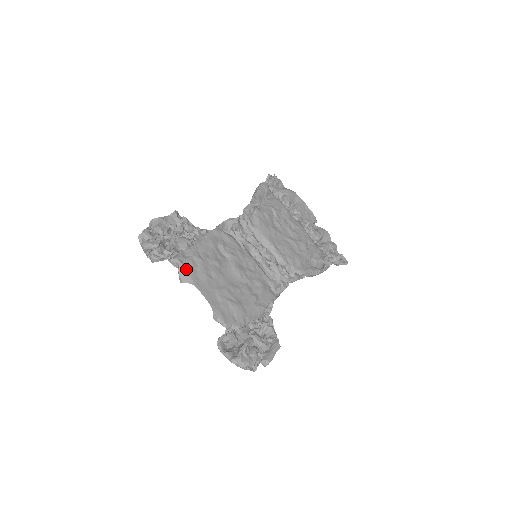
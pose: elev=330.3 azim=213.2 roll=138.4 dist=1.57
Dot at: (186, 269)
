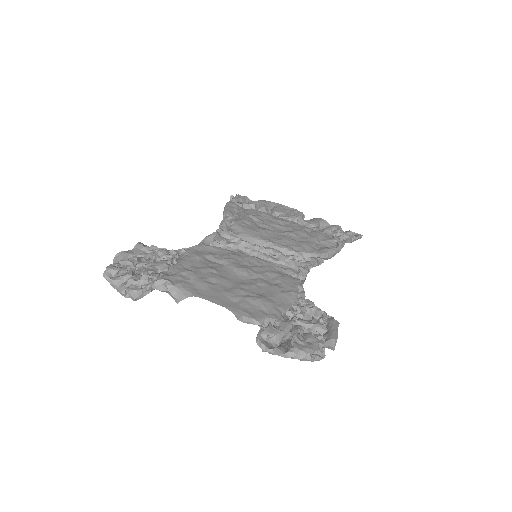
Dot at: (177, 285)
